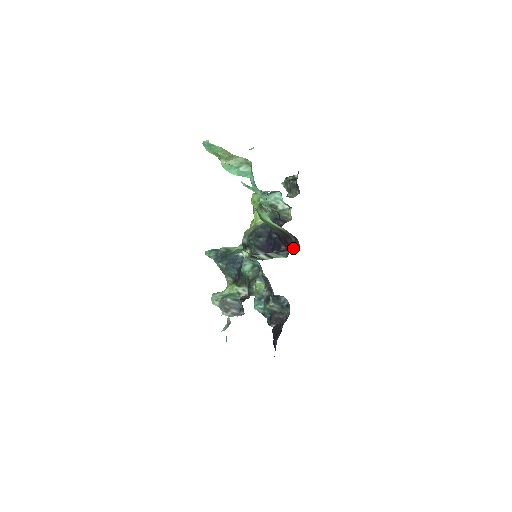
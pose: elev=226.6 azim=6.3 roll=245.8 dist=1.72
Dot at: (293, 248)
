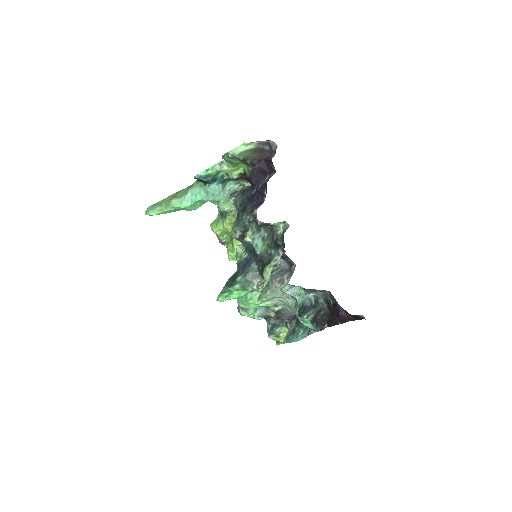
Dot at: (273, 152)
